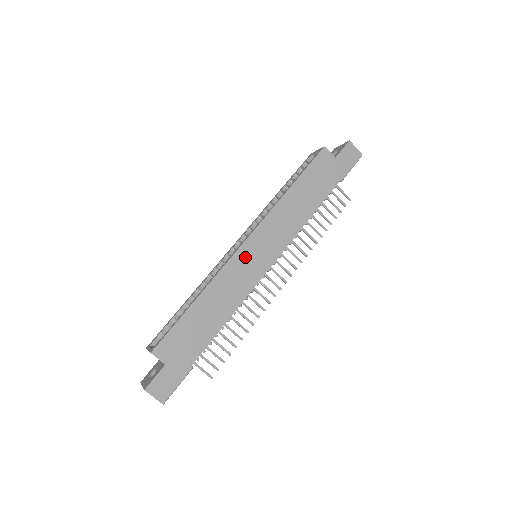
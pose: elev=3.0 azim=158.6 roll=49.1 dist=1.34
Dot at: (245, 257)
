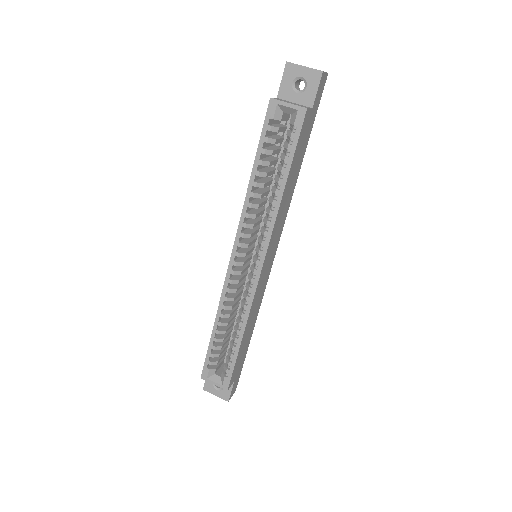
Dot at: (262, 278)
